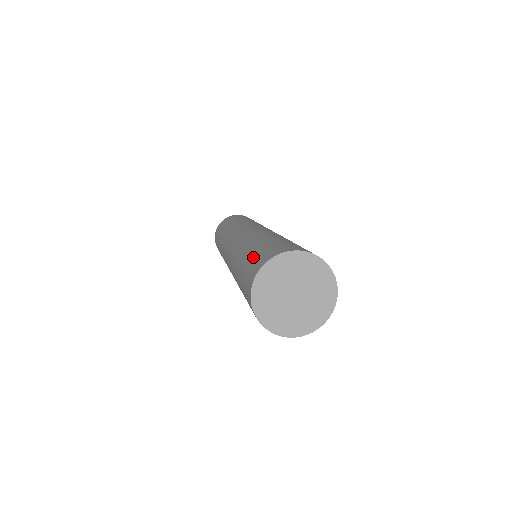
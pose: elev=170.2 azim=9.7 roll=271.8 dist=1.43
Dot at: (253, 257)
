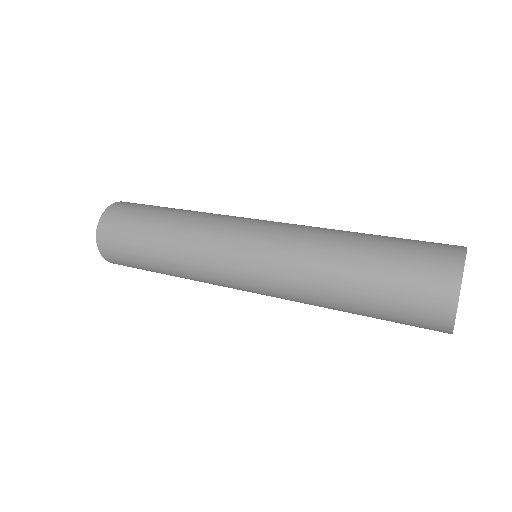
Dot at: (412, 241)
